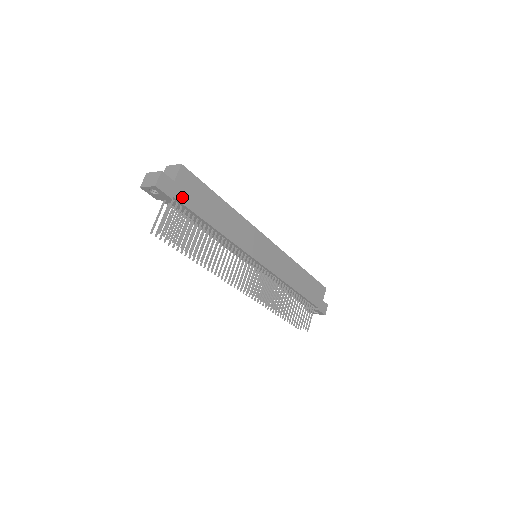
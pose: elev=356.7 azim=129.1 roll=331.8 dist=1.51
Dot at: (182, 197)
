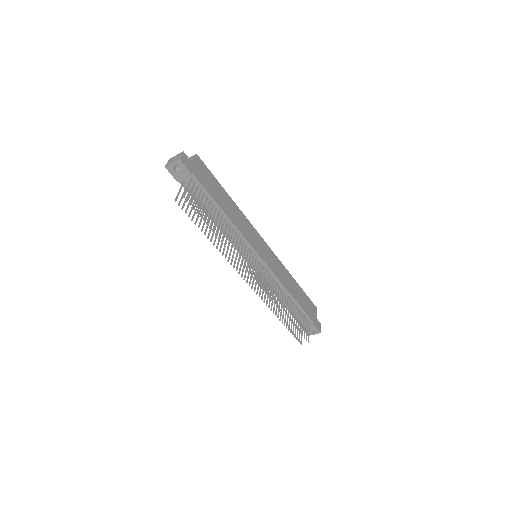
Dot at: (199, 177)
